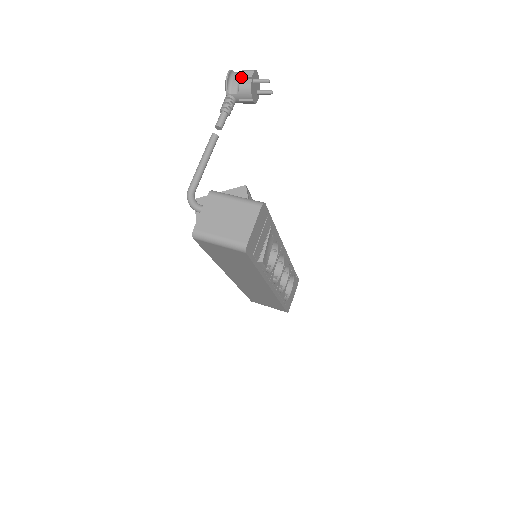
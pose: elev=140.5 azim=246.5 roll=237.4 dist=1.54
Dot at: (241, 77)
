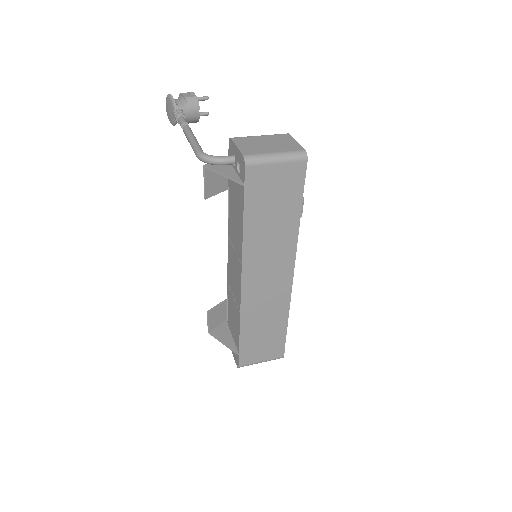
Dot at: (183, 95)
